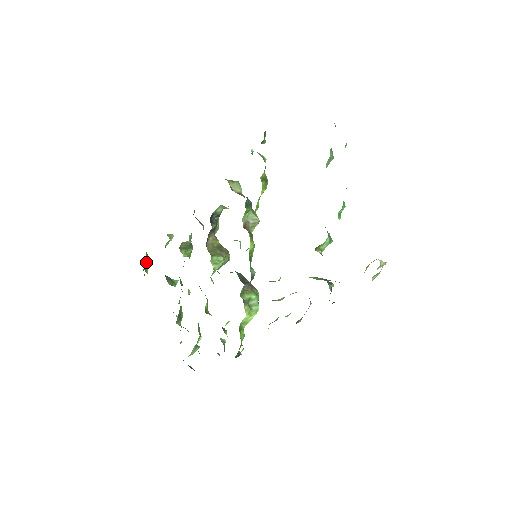
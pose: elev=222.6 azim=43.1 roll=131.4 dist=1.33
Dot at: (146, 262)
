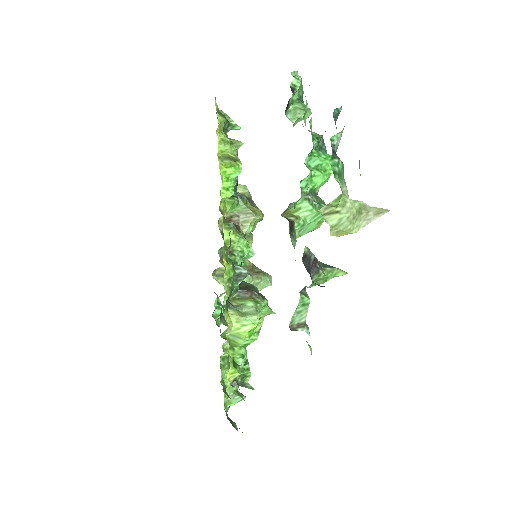
Dot at: occluded
